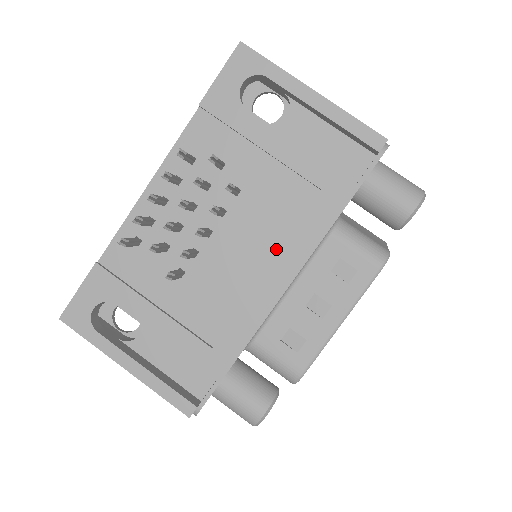
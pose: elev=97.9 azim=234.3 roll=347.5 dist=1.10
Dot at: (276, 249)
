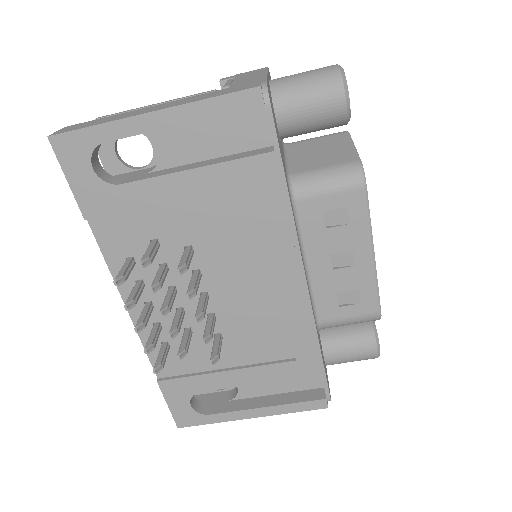
Dot at: (266, 260)
